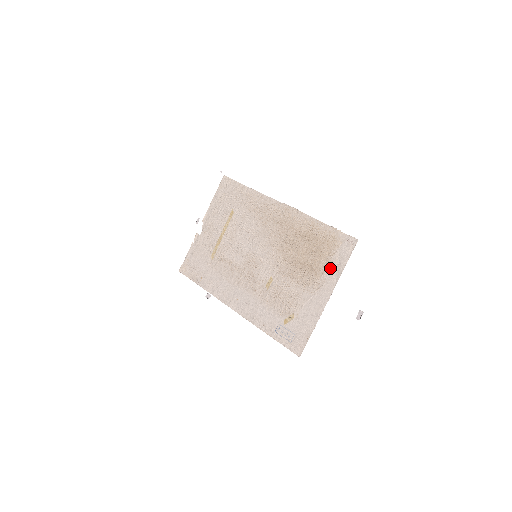
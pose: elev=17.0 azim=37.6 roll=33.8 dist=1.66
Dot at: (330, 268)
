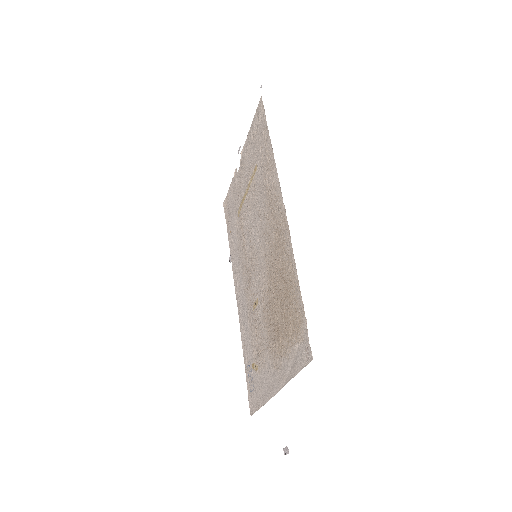
Dot at: (287, 358)
